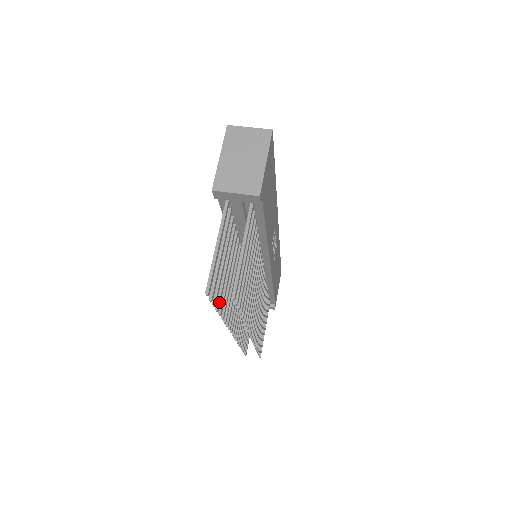
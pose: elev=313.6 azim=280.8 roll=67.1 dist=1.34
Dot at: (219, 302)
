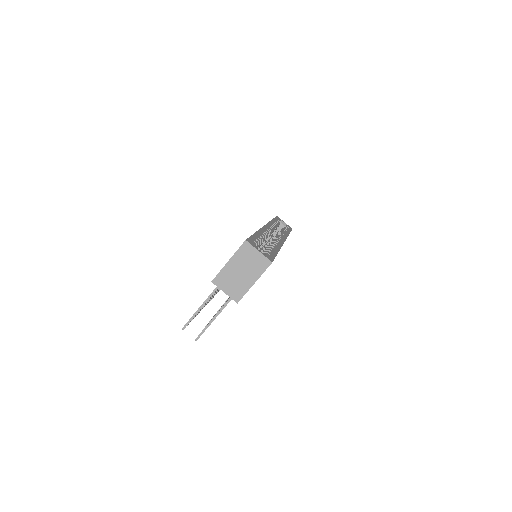
Dot at: (197, 314)
